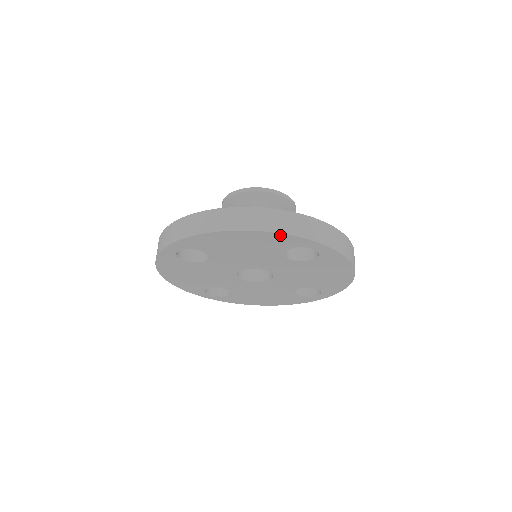
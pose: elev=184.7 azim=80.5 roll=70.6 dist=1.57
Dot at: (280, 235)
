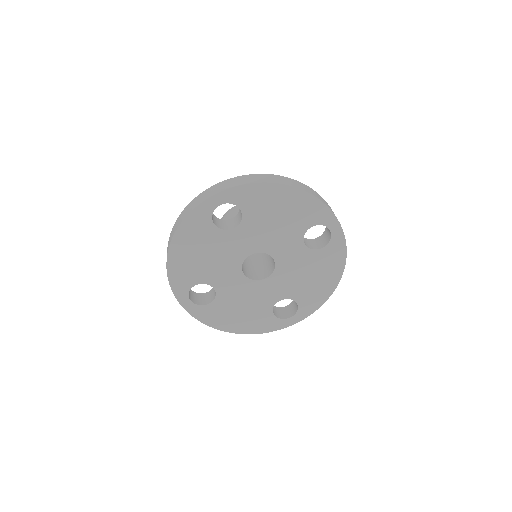
Dot at: (318, 202)
